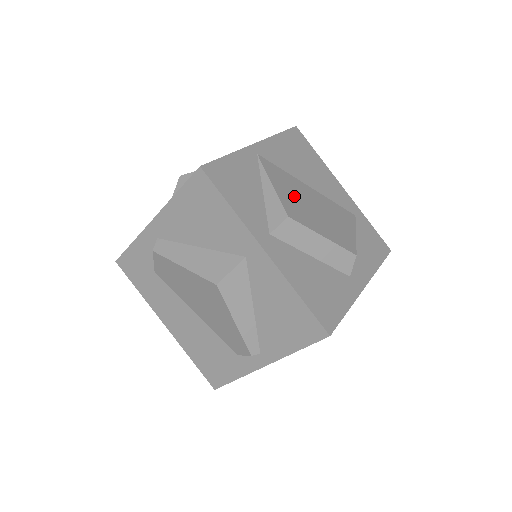
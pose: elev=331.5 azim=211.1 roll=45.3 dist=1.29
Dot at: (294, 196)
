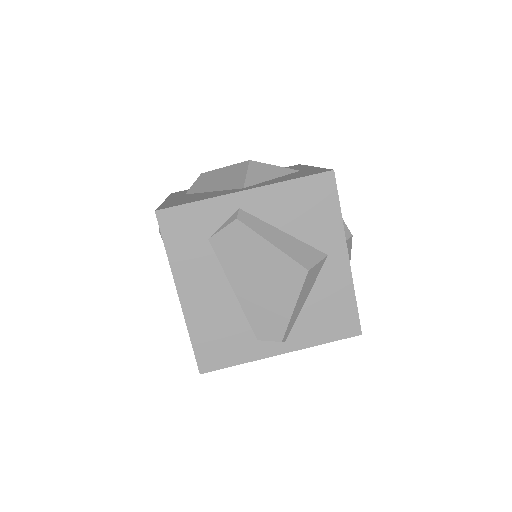
Dot at: occluded
